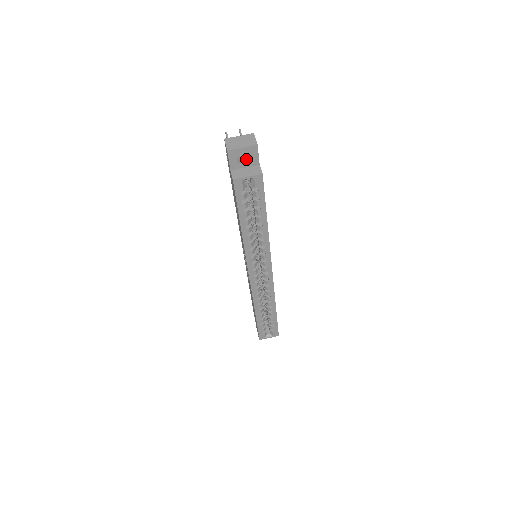
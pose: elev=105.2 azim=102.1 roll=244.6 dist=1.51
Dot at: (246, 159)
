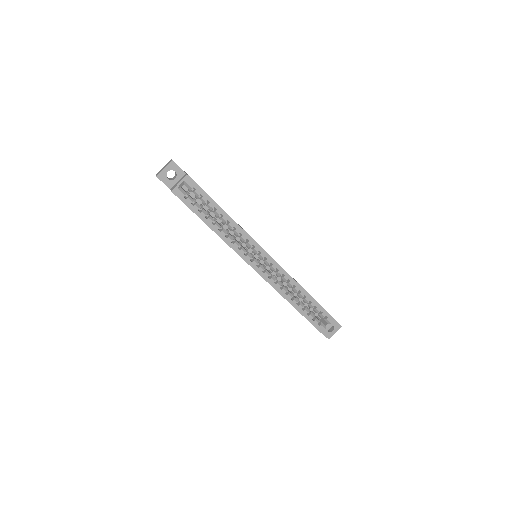
Dot at: (176, 176)
